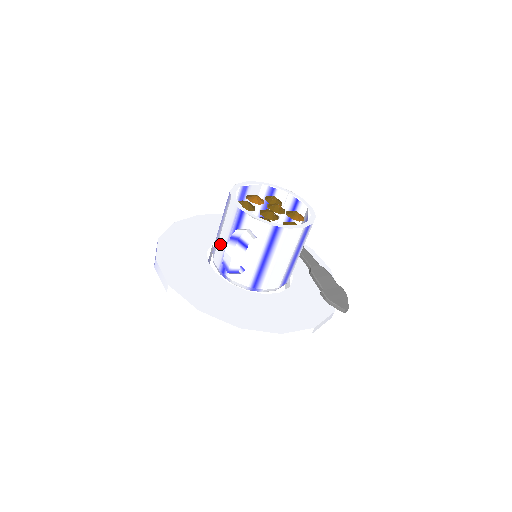
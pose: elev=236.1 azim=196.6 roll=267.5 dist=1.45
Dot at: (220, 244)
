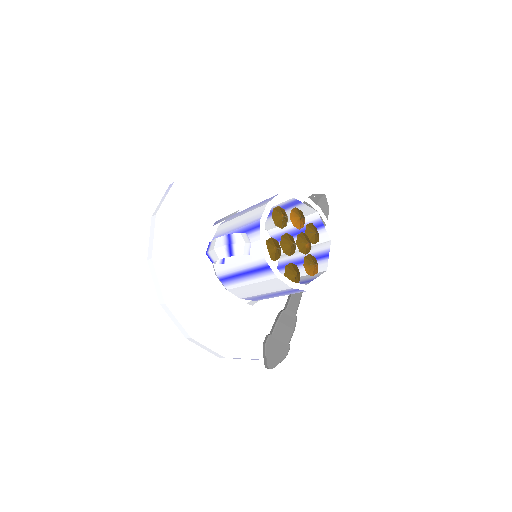
Dot at: (231, 223)
